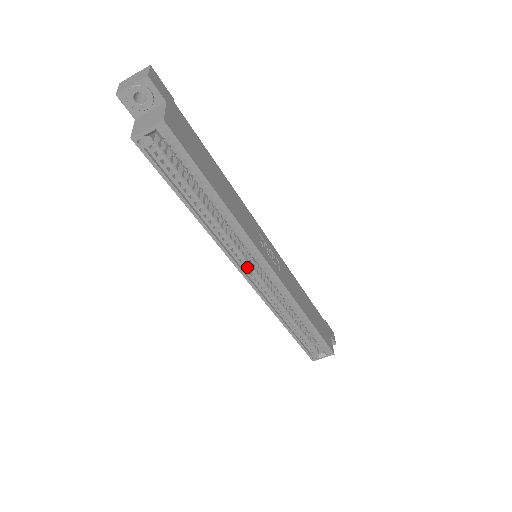
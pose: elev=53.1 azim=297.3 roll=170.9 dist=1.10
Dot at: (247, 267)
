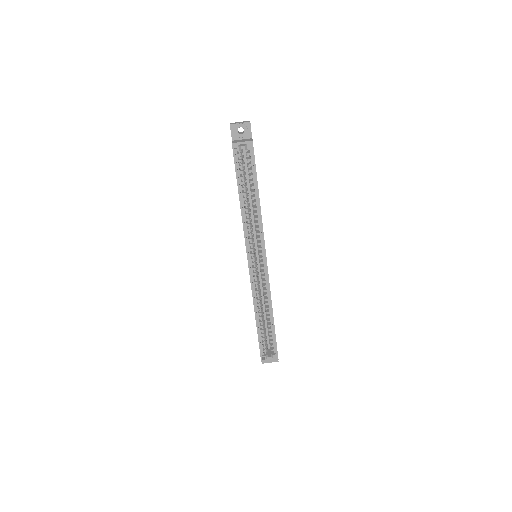
Dot at: (252, 255)
